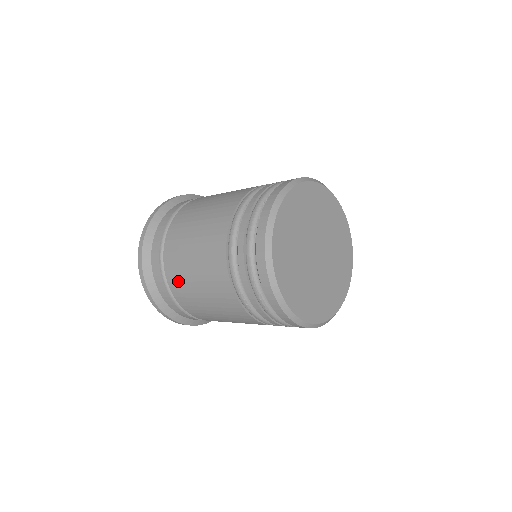
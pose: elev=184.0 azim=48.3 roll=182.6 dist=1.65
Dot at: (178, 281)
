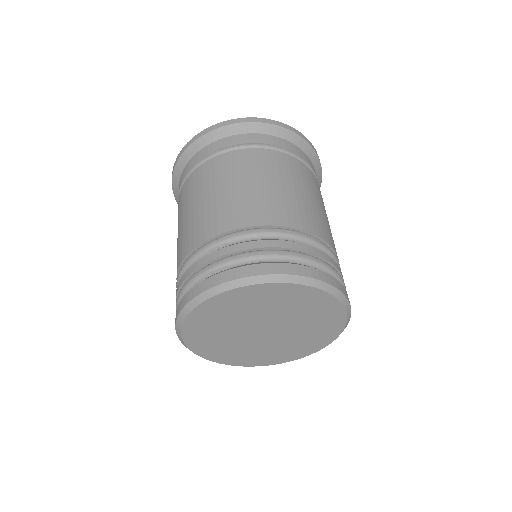
Dot at: occluded
